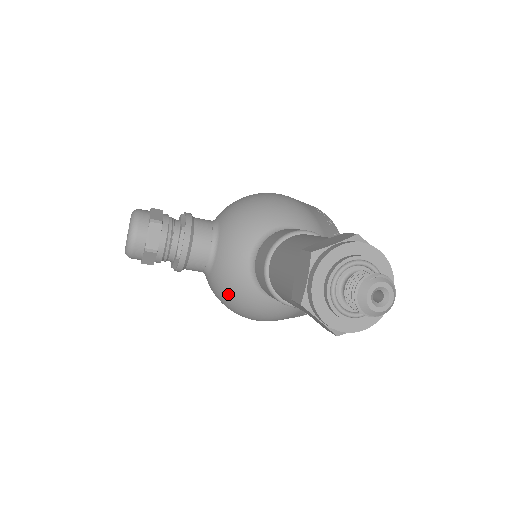
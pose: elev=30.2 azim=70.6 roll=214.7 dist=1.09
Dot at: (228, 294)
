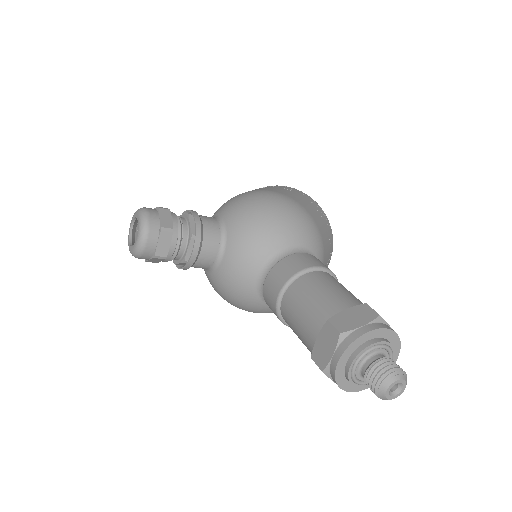
Dot at: (229, 295)
